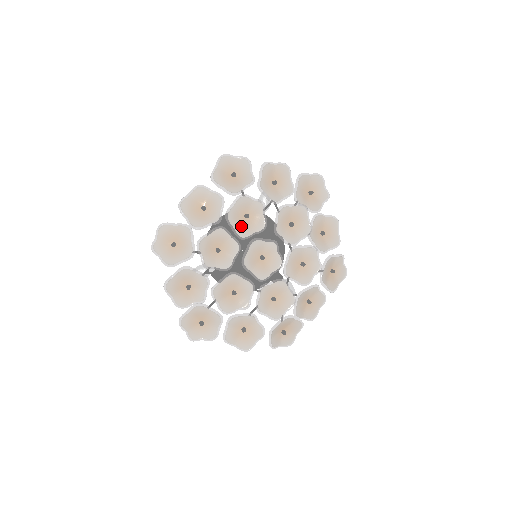
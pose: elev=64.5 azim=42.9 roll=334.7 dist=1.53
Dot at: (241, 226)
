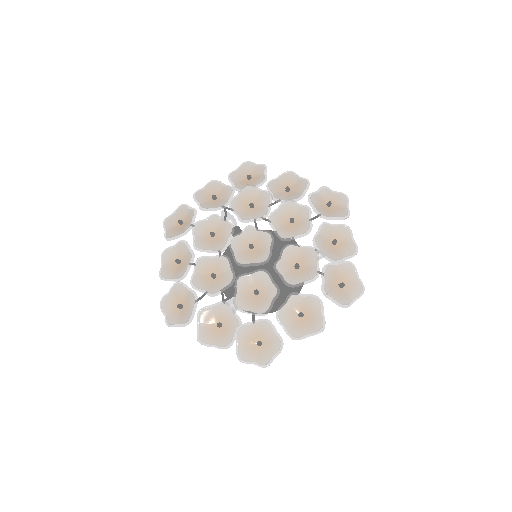
Dot at: (214, 244)
